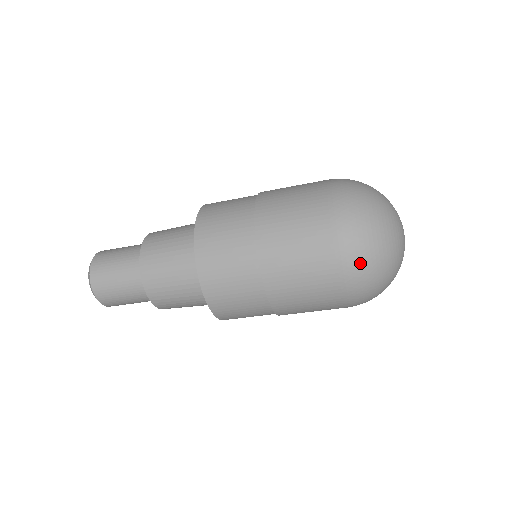
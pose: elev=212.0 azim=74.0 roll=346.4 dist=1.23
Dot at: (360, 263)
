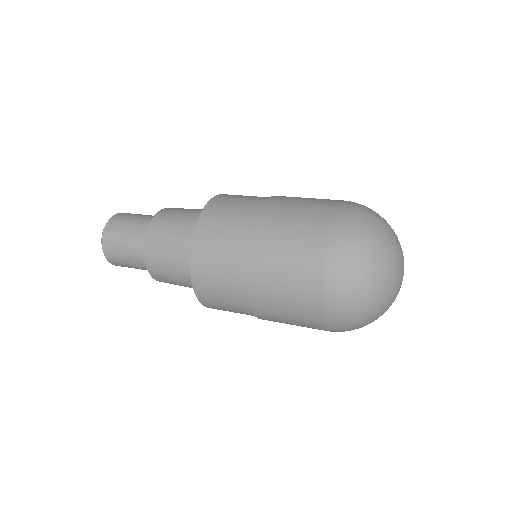
Dot at: (341, 296)
